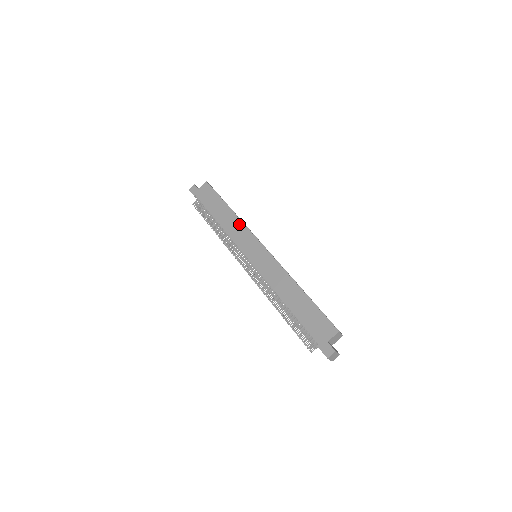
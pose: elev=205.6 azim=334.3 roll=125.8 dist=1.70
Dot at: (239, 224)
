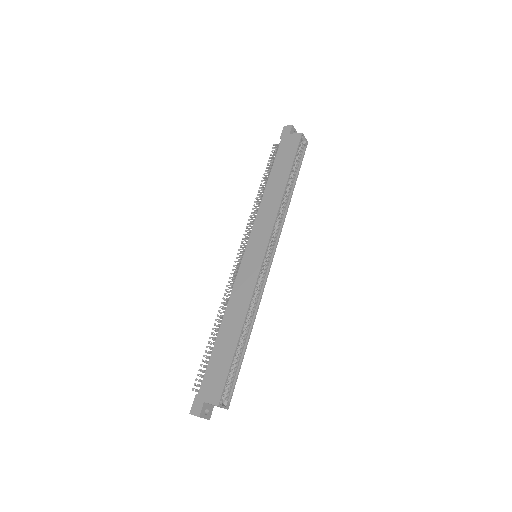
Dot at: (274, 210)
